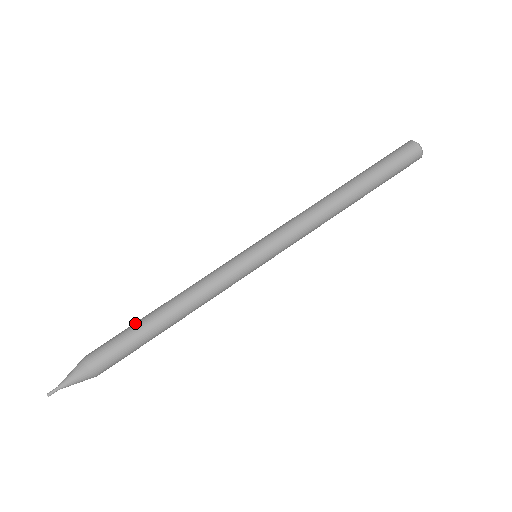
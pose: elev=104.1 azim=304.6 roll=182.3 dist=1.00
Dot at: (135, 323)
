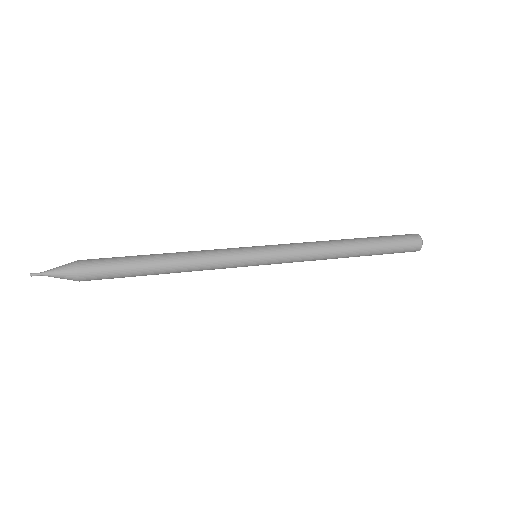
Dot at: occluded
